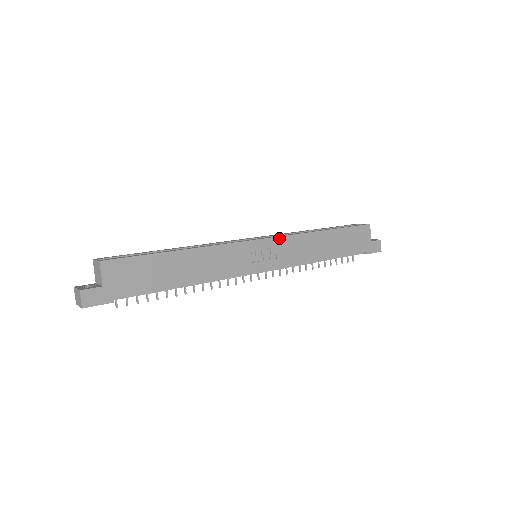
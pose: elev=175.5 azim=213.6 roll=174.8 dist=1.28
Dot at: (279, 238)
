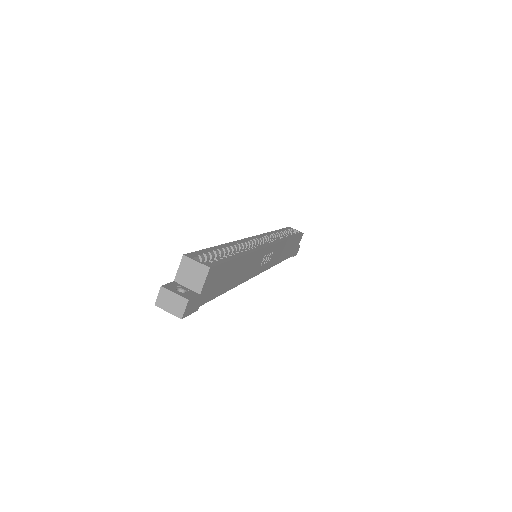
Dot at: (277, 244)
